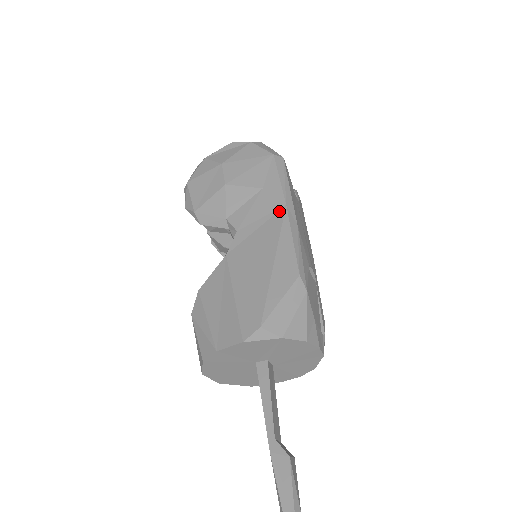
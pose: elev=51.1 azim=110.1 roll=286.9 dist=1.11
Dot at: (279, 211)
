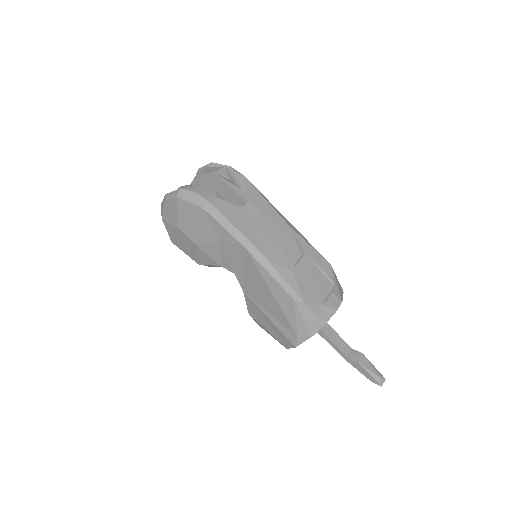
Dot at: (246, 255)
